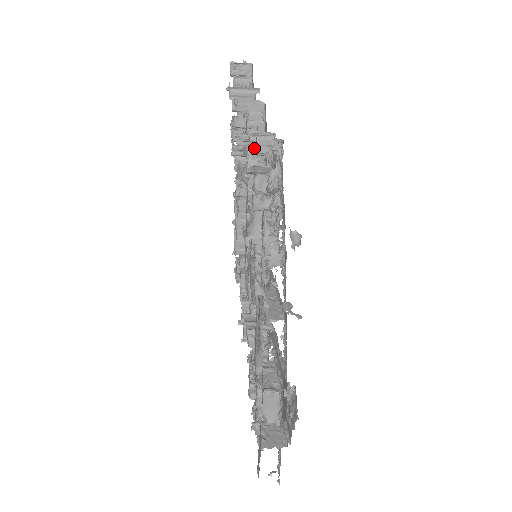
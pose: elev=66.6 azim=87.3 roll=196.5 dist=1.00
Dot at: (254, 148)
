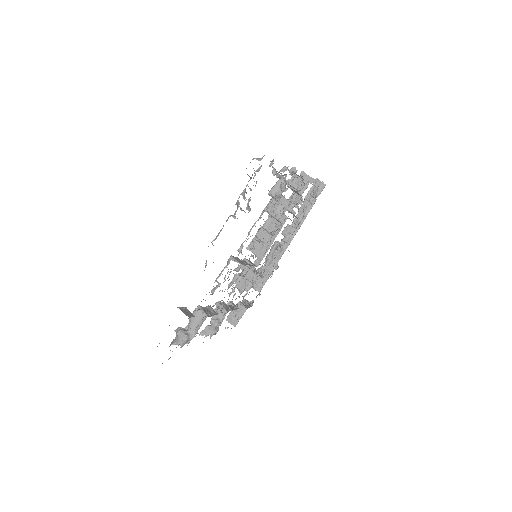
Dot at: occluded
